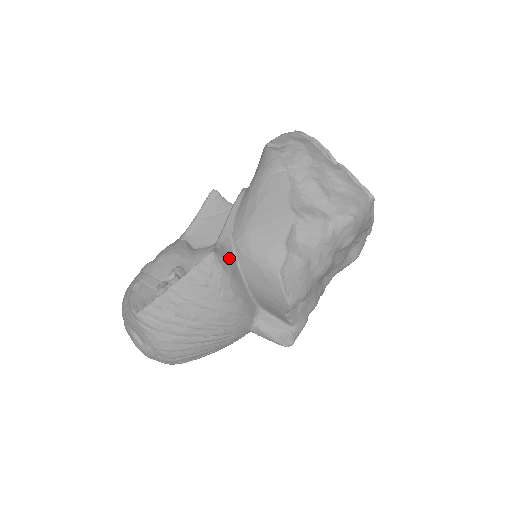
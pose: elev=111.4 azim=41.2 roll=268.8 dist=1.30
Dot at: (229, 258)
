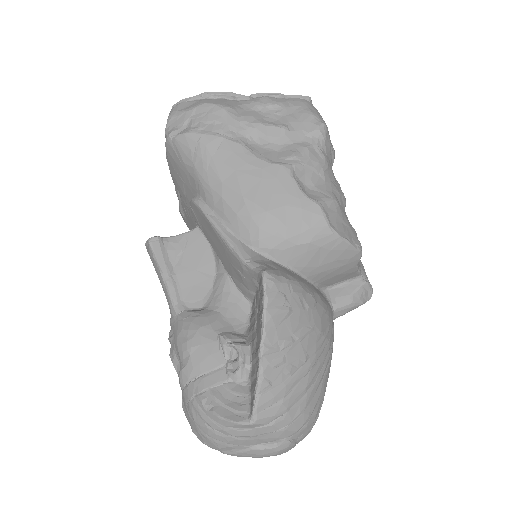
Dot at: (274, 266)
